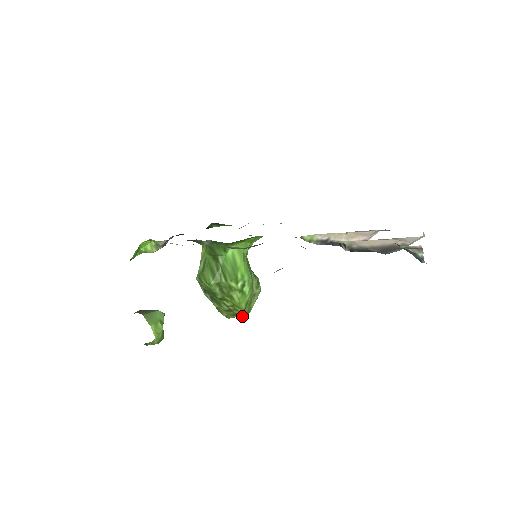
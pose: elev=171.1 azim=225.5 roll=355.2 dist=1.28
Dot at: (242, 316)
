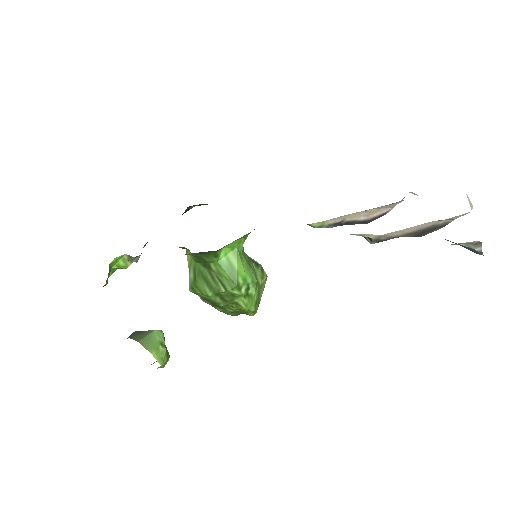
Dot at: (253, 314)
